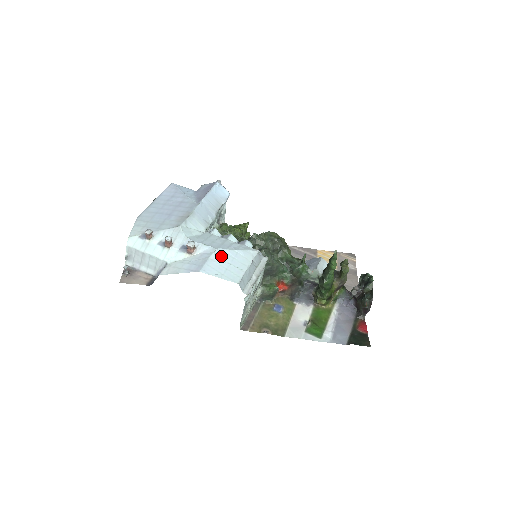
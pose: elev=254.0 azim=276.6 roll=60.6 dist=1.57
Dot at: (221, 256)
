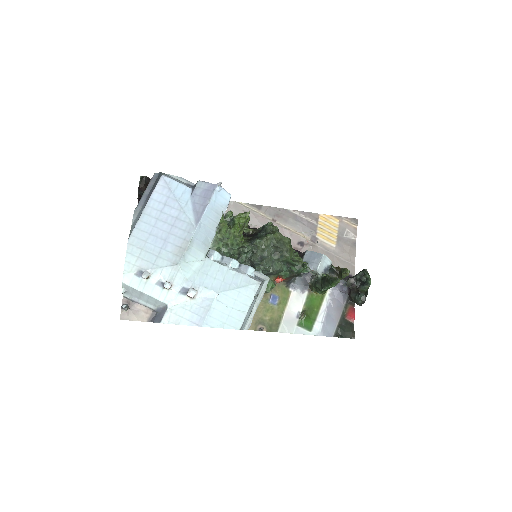
Dot at: (223, 301)
